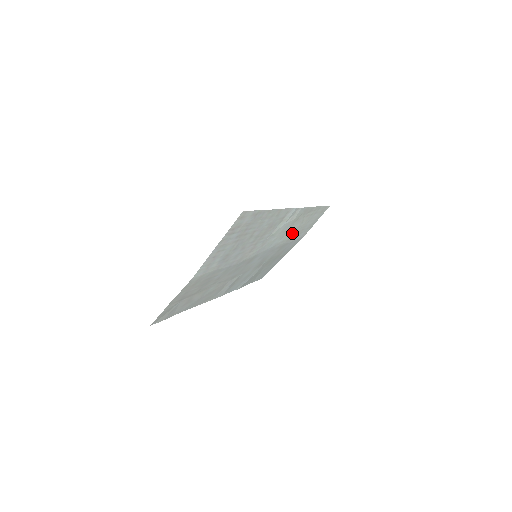
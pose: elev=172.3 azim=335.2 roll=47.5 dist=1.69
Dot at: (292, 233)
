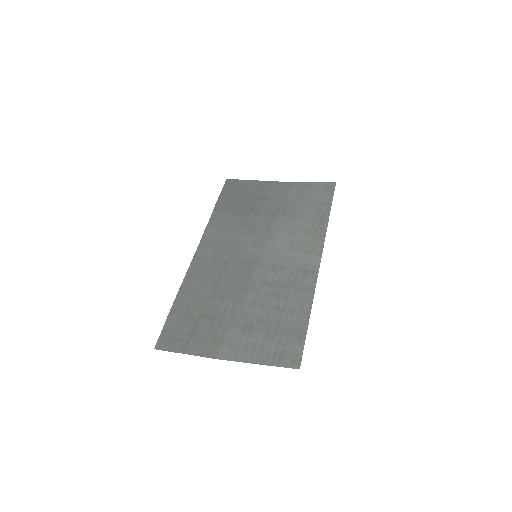
Dot at: (293, 218)
